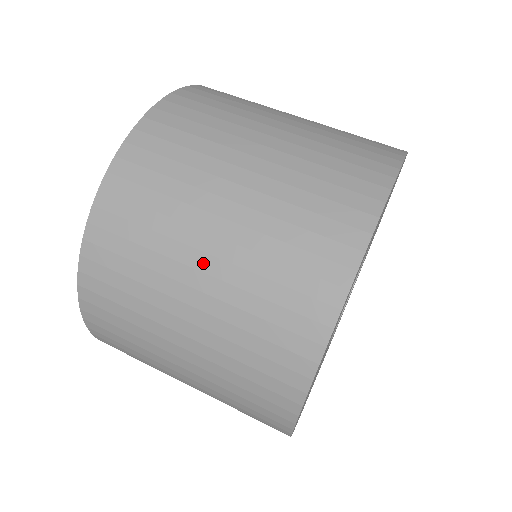
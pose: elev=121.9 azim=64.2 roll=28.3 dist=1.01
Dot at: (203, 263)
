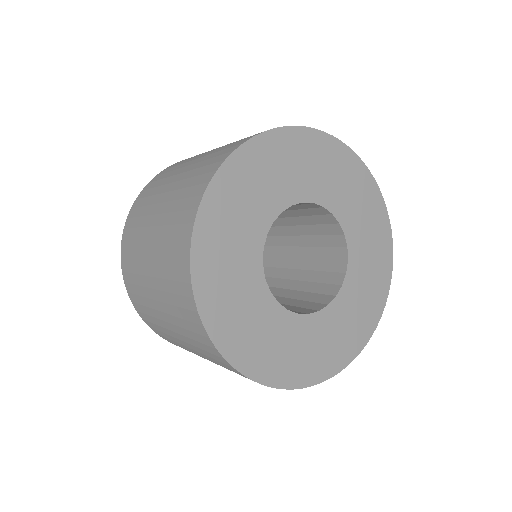
Dot at: occluded
